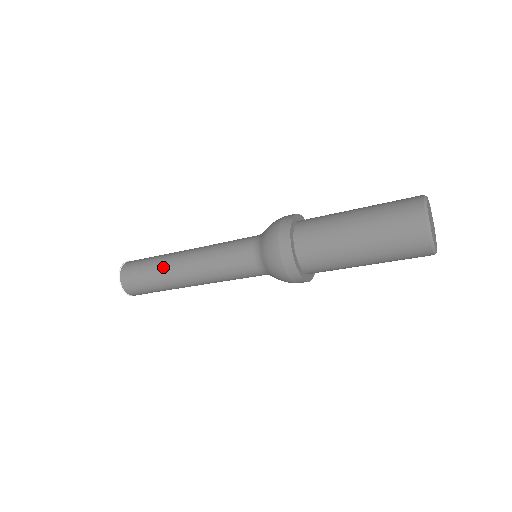
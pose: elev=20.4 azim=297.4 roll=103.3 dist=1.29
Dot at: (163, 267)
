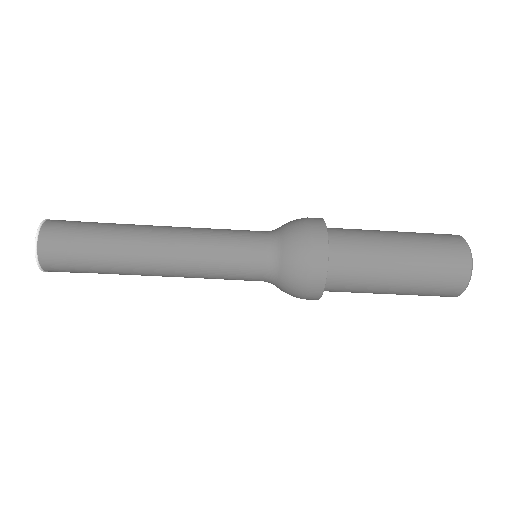
Dot at: (122, 262)
